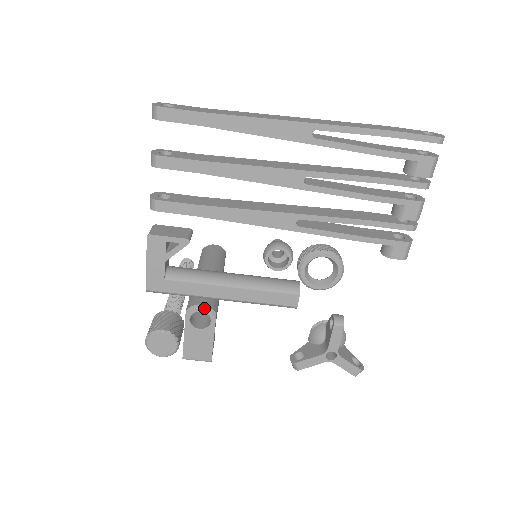
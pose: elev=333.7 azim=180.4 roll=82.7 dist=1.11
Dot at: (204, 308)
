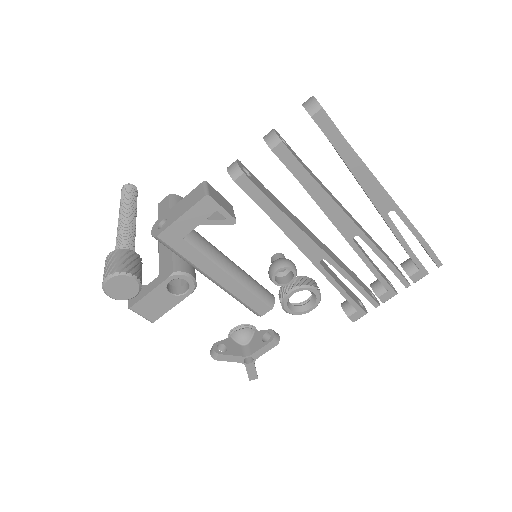
Dot at: (192, 279)
